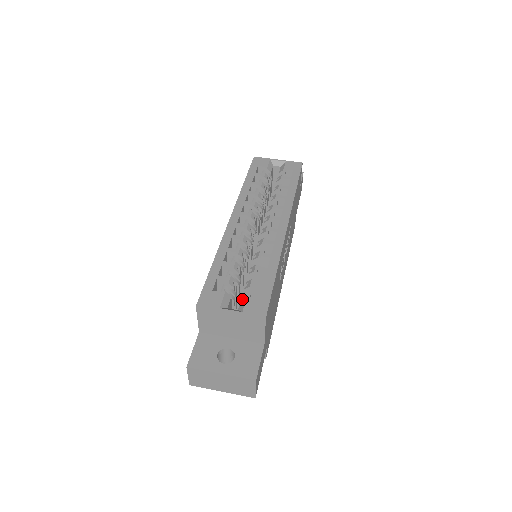
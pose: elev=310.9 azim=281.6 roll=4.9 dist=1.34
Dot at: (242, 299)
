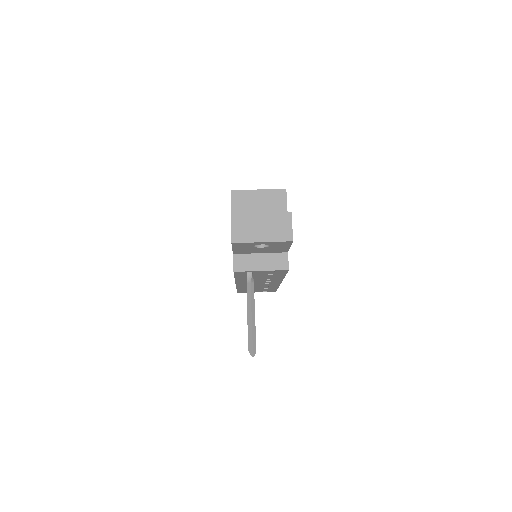
Dot at: occluded
